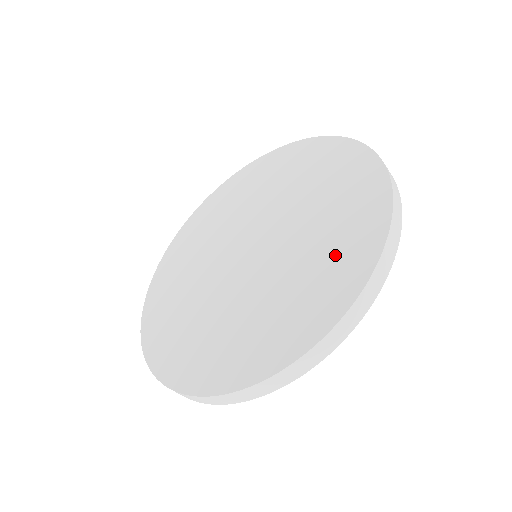
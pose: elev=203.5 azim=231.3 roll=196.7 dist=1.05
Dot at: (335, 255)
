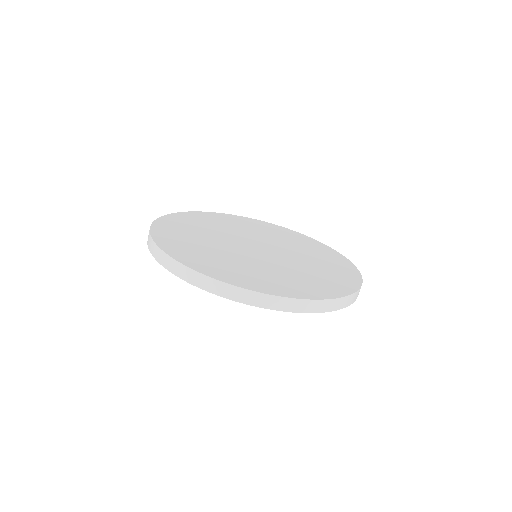
Dot at: (333, 269)
